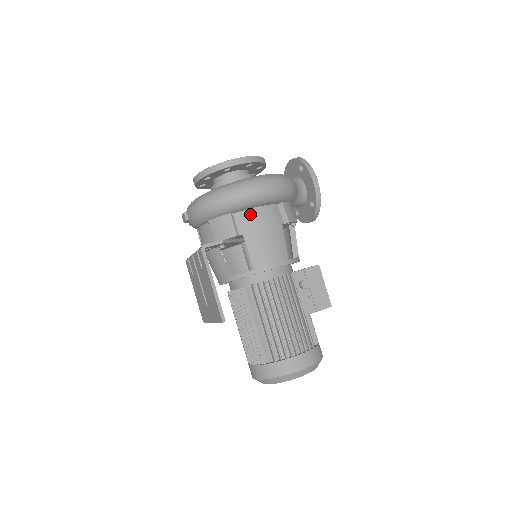
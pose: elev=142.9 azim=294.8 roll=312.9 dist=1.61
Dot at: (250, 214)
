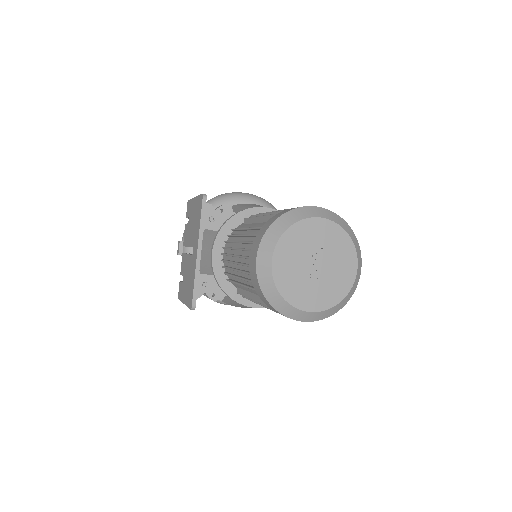
Dot at: occluded
